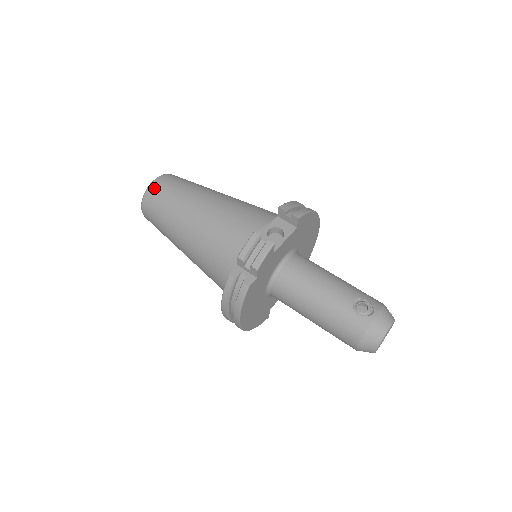
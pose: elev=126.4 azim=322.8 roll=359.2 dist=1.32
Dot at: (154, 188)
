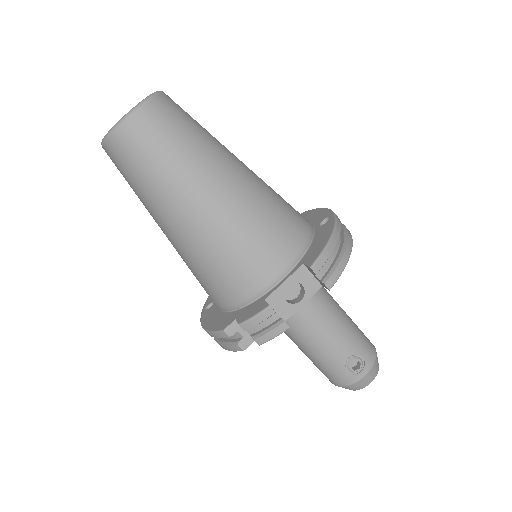
Dot at: (127, 135)
